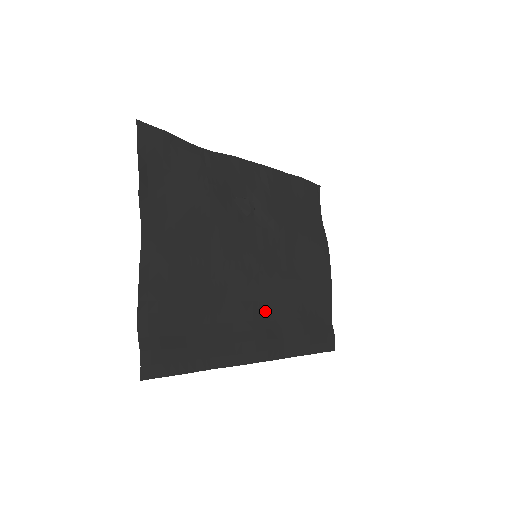
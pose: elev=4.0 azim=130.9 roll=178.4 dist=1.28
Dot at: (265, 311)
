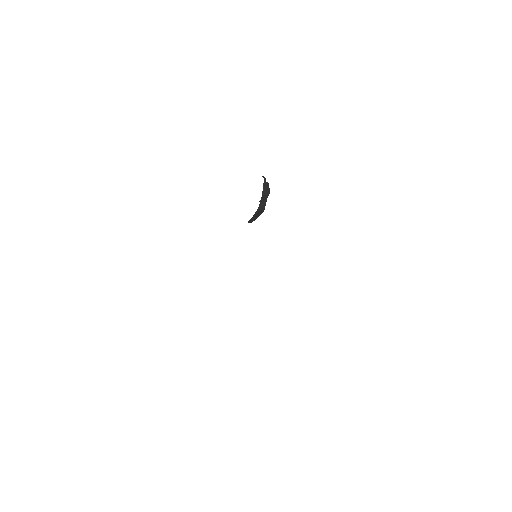
Dot at: occluded
